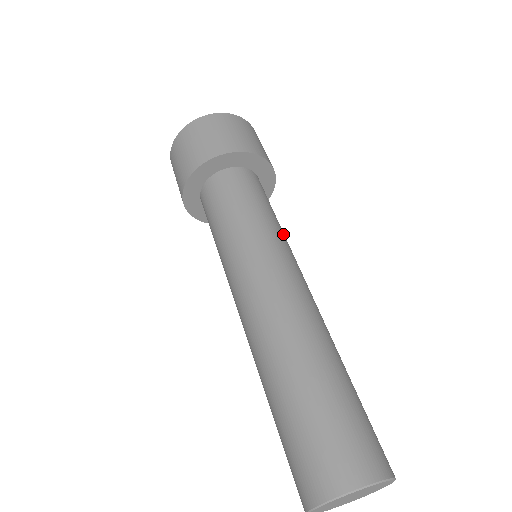
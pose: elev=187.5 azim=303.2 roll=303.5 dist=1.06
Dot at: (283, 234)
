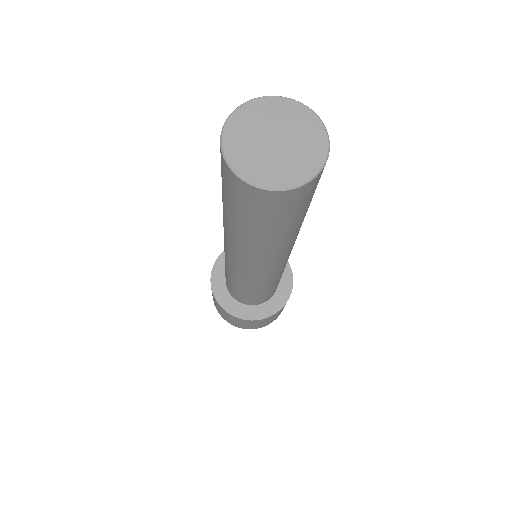
Dot at: occluded
